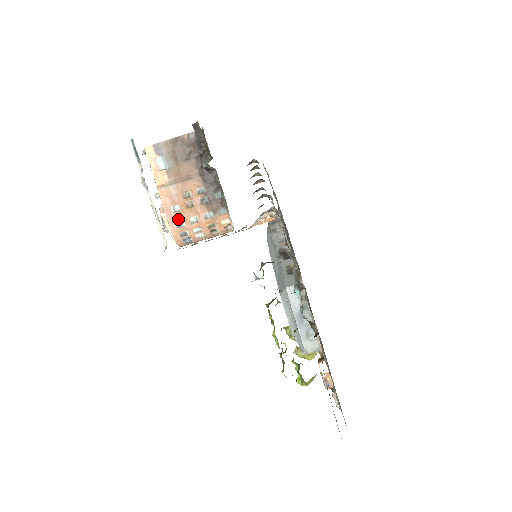
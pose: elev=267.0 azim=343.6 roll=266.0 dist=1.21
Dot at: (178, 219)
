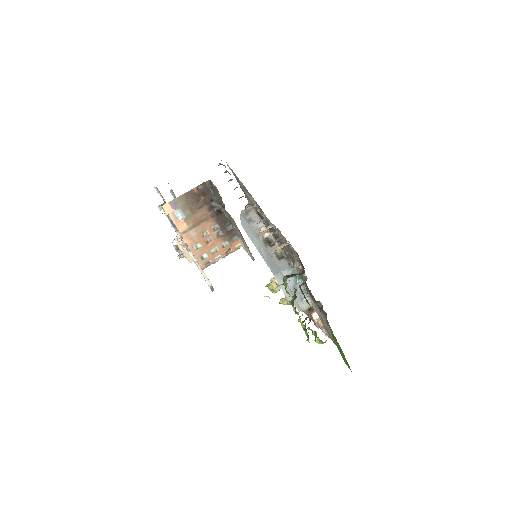
Dot at: (201, 254)
